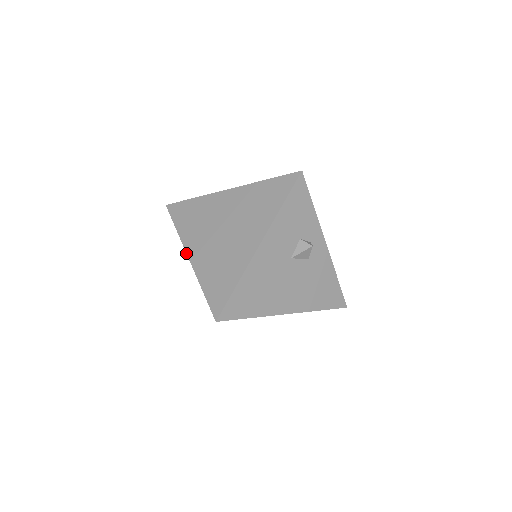
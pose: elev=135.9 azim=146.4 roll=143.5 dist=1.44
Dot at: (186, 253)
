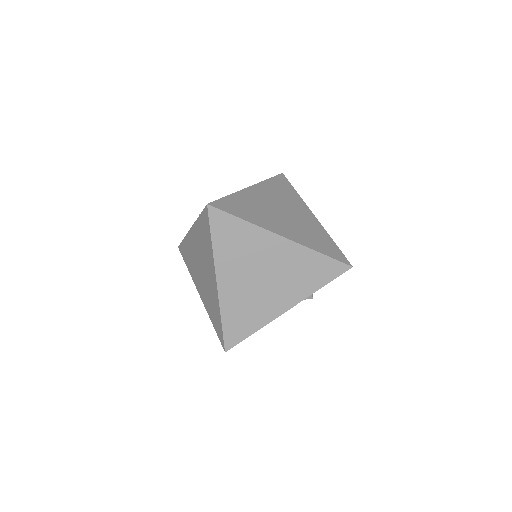
Dot at: (216, 278)
